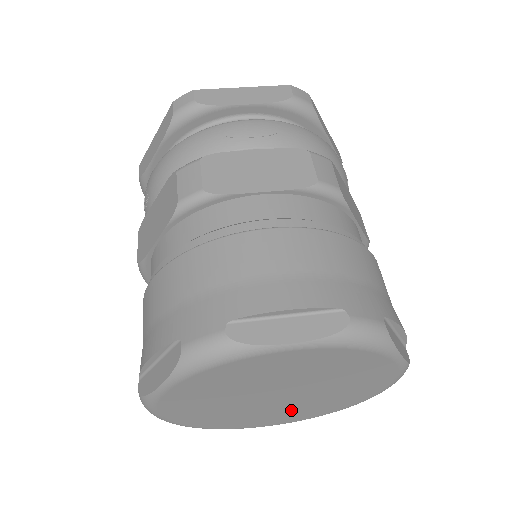
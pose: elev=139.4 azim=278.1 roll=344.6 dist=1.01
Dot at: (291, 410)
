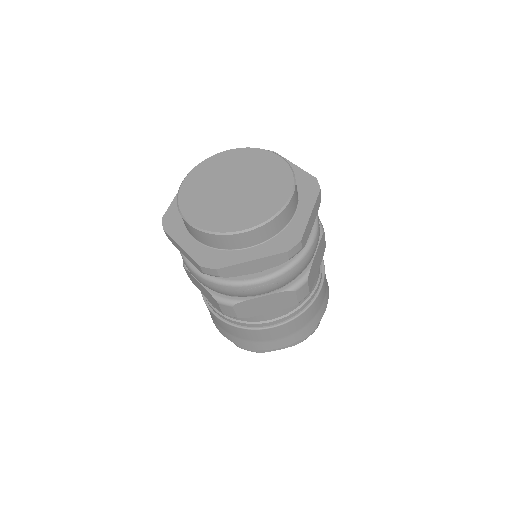
Dot at: occluded
